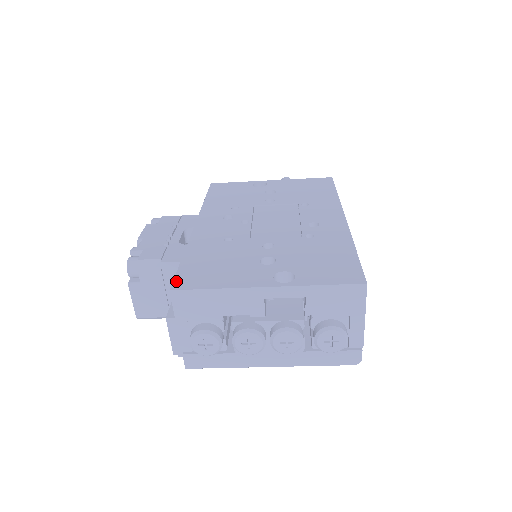
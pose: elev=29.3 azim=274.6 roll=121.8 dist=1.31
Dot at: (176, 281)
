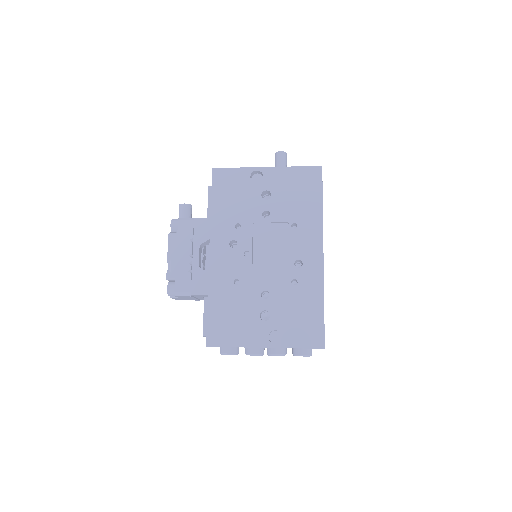
Dot at: (208, 337)
